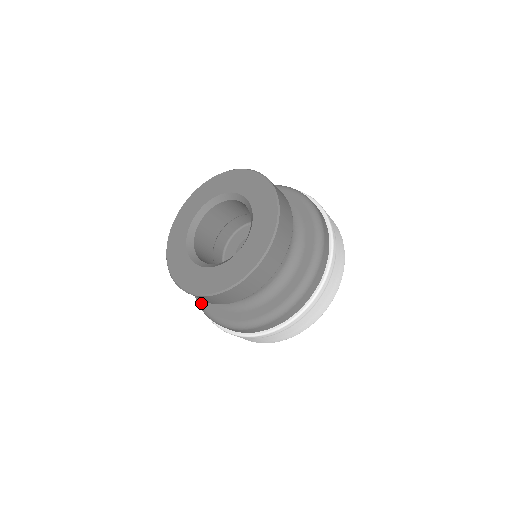
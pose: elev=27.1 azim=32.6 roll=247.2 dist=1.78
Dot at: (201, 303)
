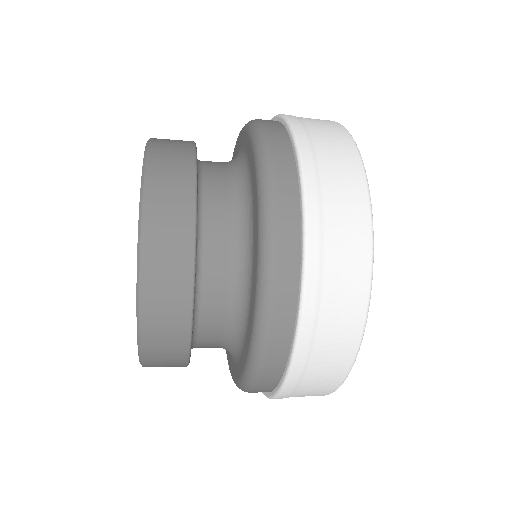
Dot at: occluded
